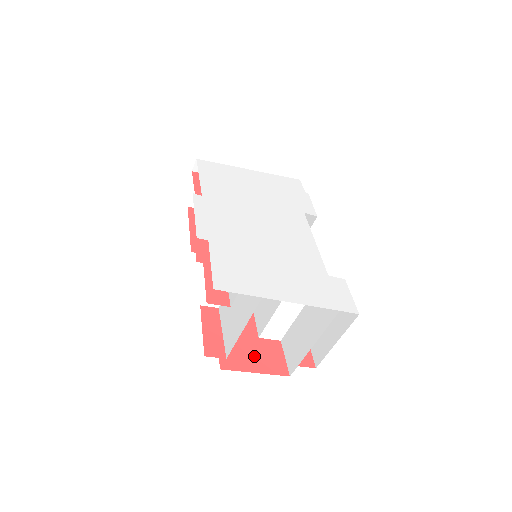
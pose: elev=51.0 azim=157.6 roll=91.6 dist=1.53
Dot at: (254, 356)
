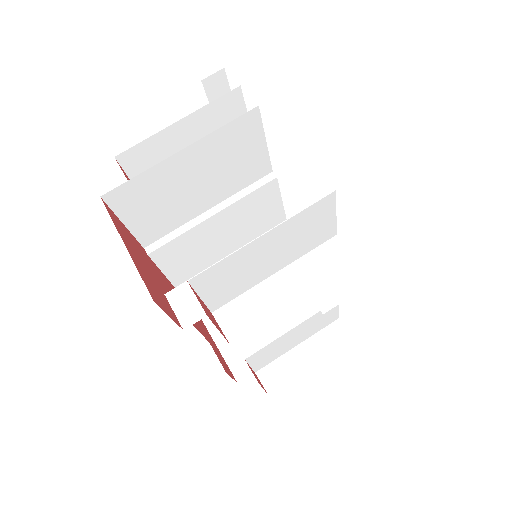
Dot at: (142, 264)
